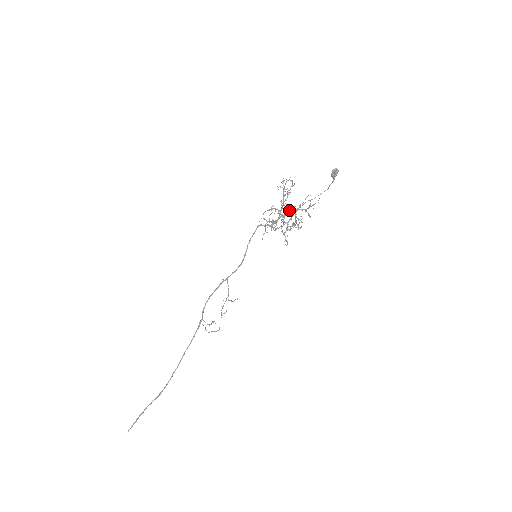
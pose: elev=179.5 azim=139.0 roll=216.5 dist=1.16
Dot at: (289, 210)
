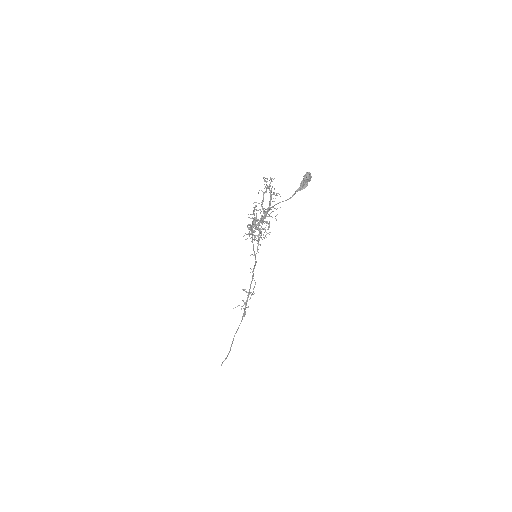
Dot at: occluded
